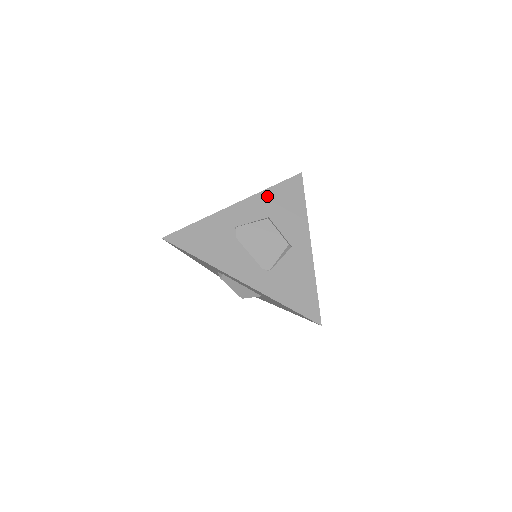
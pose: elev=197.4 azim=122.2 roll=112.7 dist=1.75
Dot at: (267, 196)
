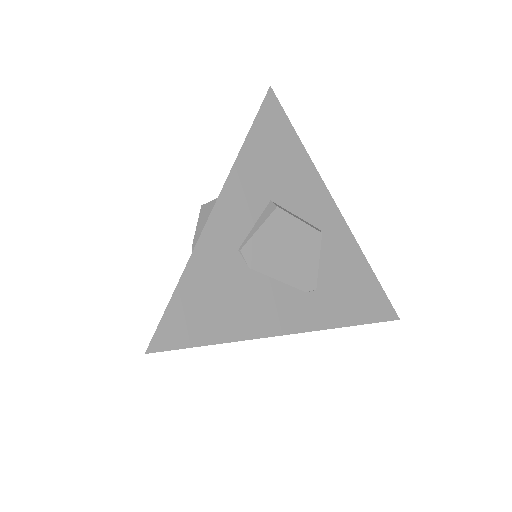
Dot at: (249, 162)
